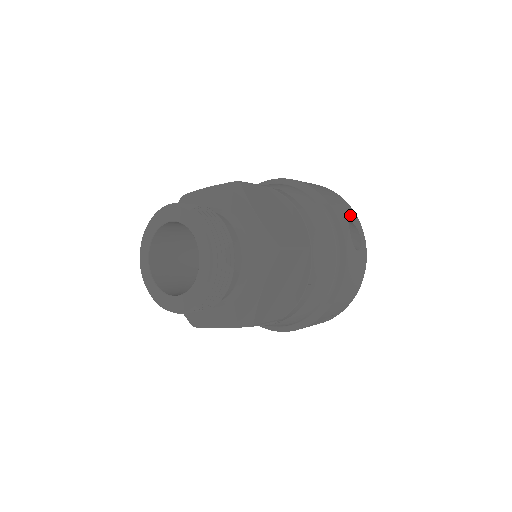
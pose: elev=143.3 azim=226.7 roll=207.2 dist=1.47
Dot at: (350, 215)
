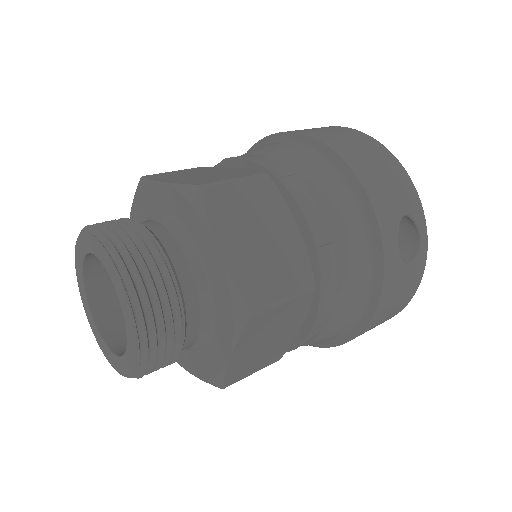
Dot at: (406, 204)
